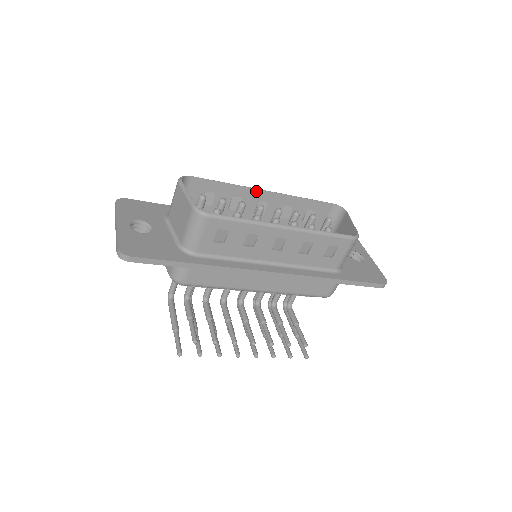
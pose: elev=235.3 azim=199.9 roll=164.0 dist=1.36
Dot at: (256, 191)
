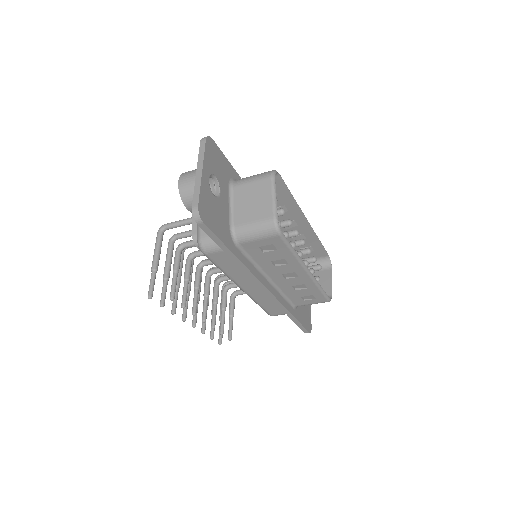
Dot at: (301, 214)
